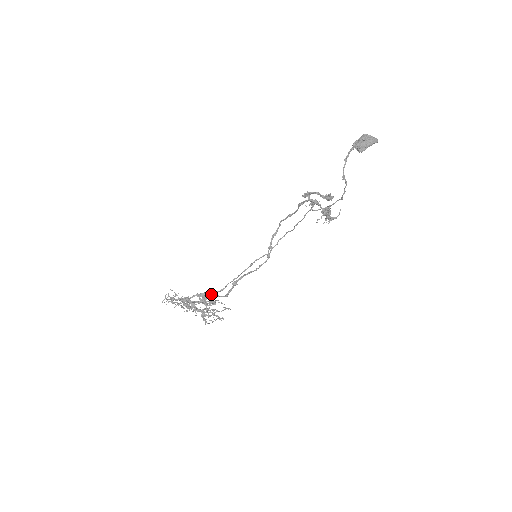
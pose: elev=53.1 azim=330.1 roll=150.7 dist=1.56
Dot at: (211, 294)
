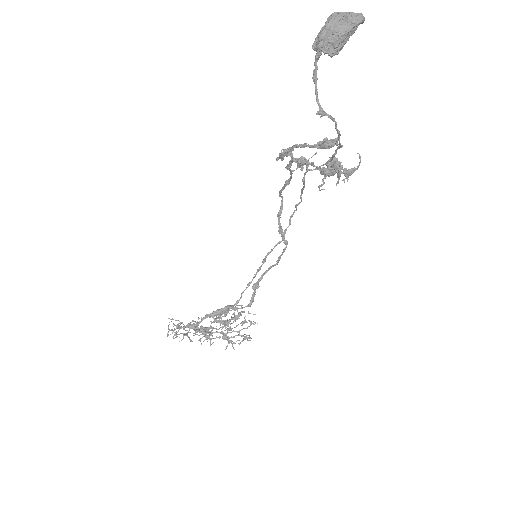
Dot at: (226, 310)
